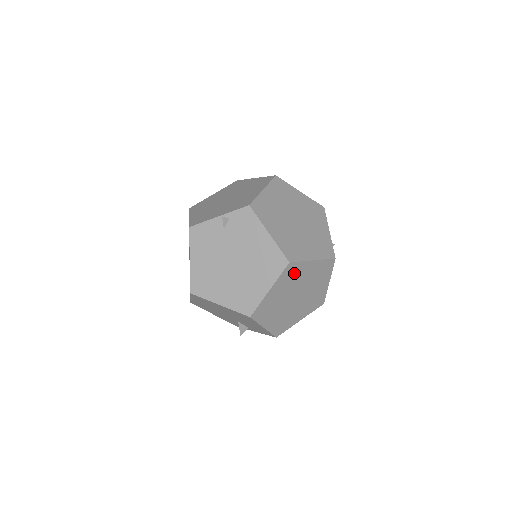
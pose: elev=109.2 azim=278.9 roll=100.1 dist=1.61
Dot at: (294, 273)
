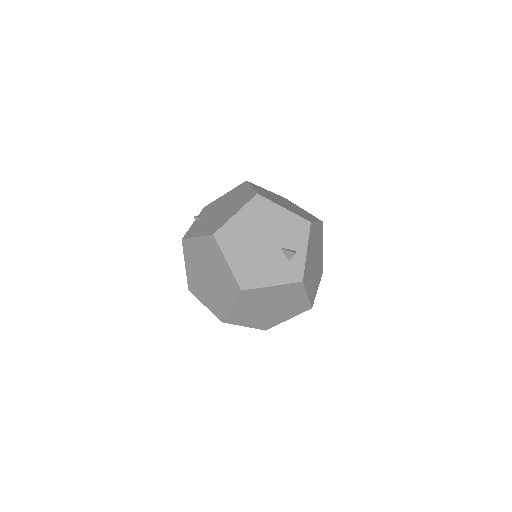
Dot at: occluded
